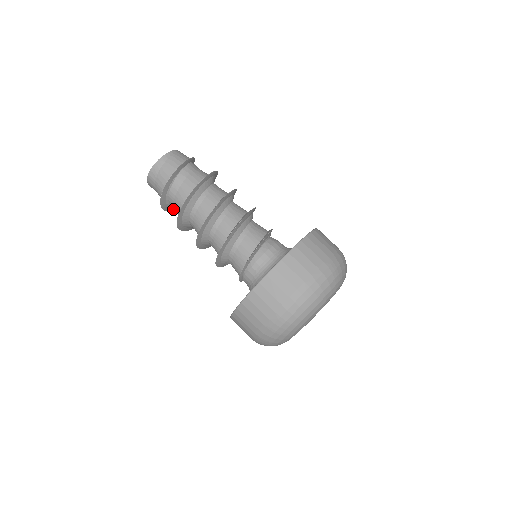
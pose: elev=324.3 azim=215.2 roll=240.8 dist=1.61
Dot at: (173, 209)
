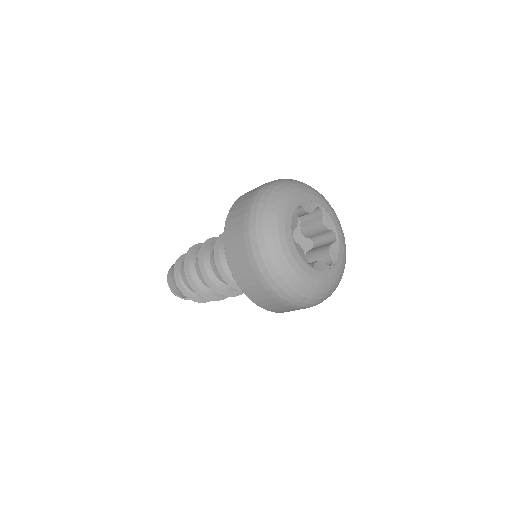
Dot at: (196, 298)
